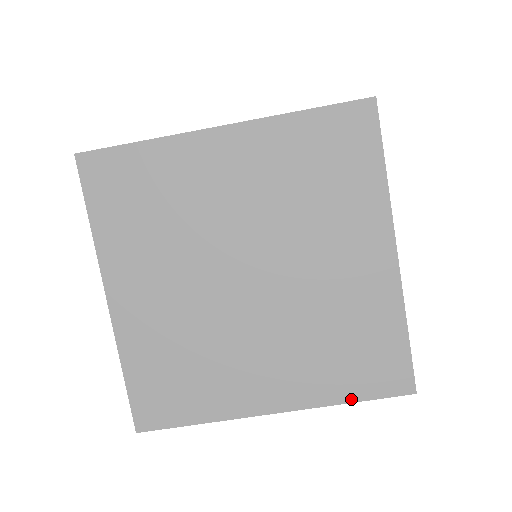
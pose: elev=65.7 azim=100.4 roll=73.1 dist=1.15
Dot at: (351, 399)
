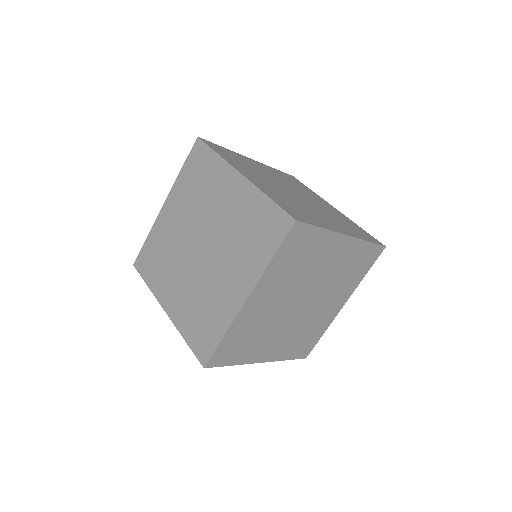
Dot at: (289, 359)
